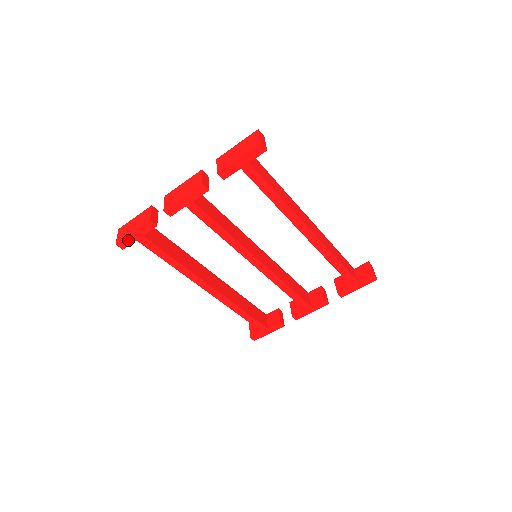
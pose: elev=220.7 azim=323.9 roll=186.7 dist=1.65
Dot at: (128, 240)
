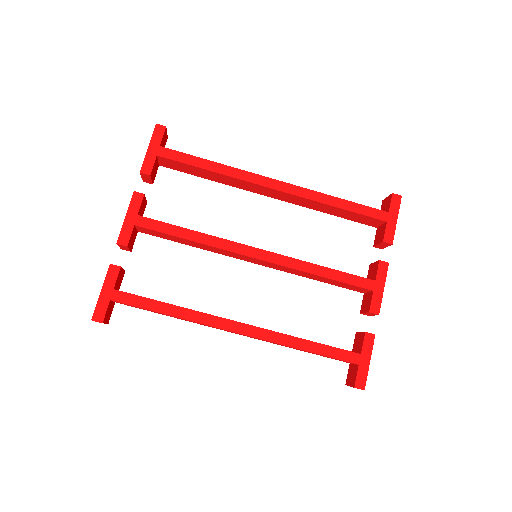
Dot at: (101, 305)
